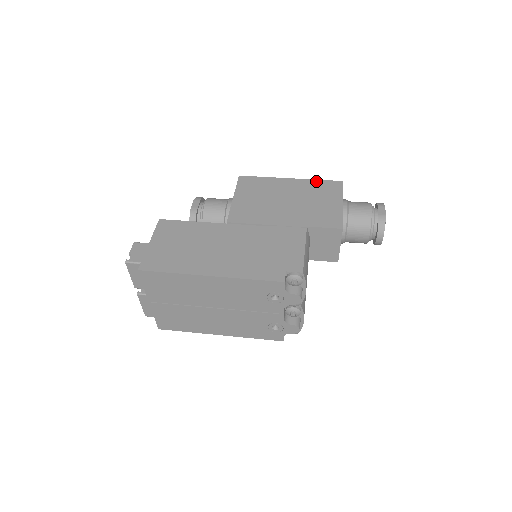
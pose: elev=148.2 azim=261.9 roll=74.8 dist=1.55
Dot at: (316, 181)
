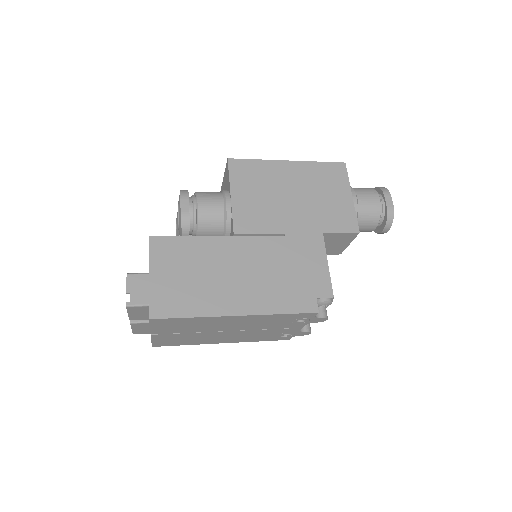
Dot at: (317, 164)
